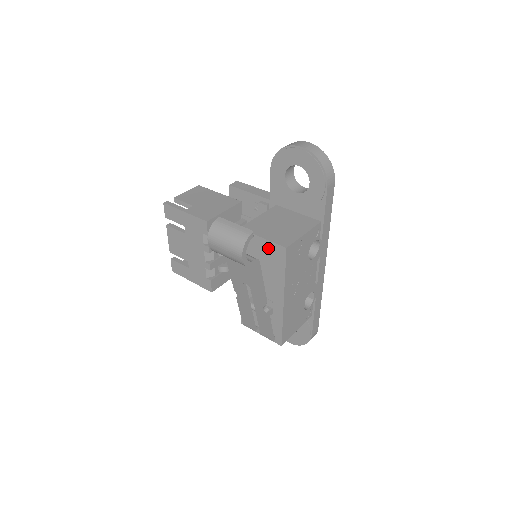
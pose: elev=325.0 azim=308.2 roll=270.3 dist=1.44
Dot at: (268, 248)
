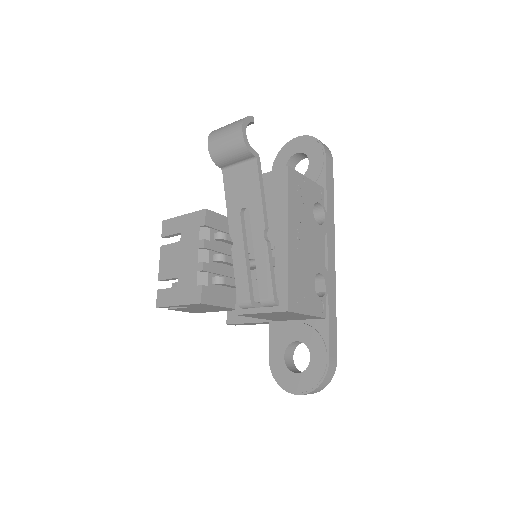
Dot at: (269, 181)
